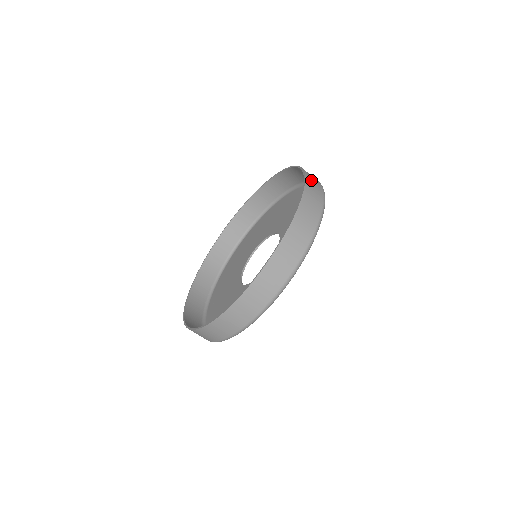
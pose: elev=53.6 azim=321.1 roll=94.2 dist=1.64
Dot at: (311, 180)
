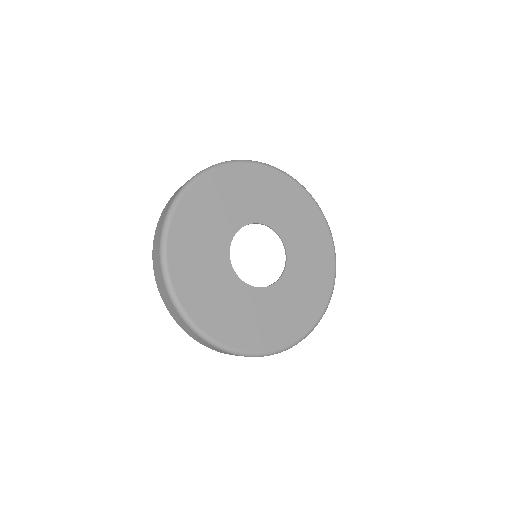
Dot at: occluded
